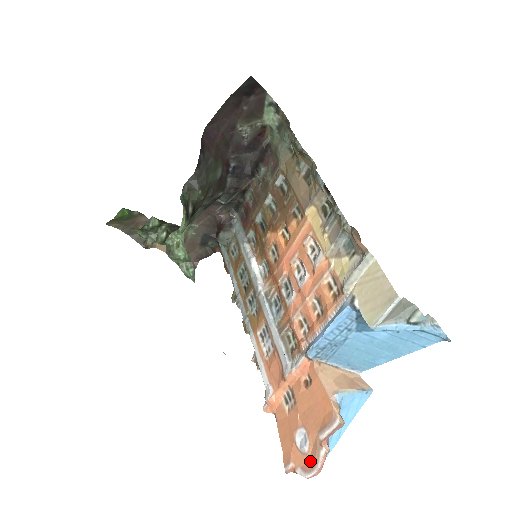
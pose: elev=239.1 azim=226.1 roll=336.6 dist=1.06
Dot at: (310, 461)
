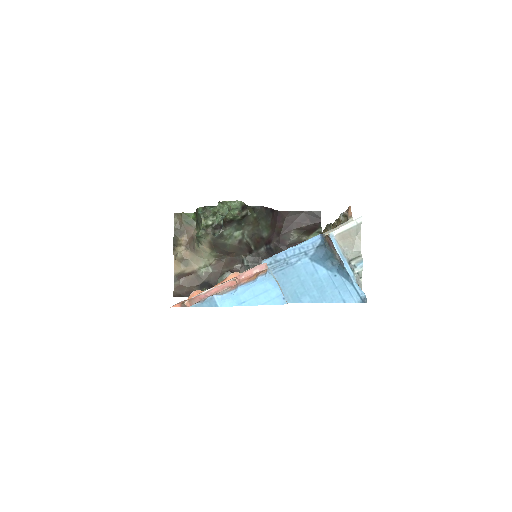
Dot at: occluded
